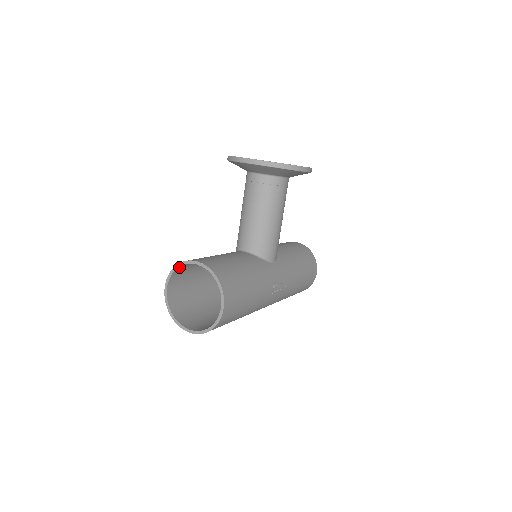
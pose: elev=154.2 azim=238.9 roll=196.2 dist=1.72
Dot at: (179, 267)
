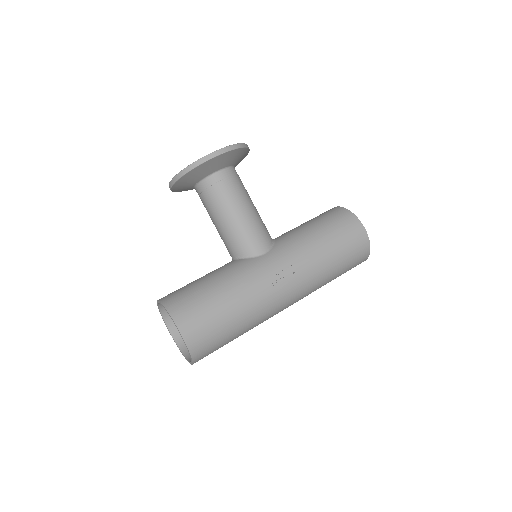
Dot at: (162, 311)
